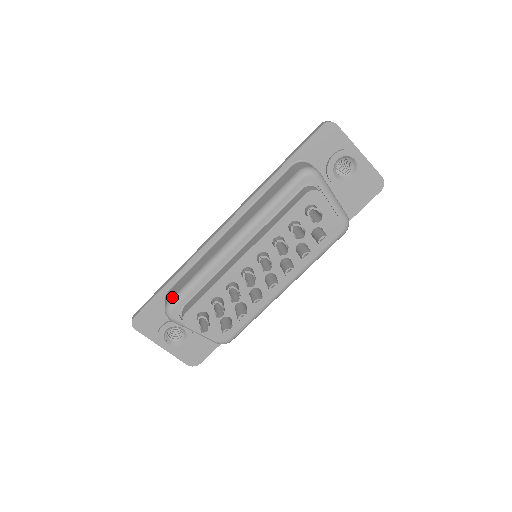
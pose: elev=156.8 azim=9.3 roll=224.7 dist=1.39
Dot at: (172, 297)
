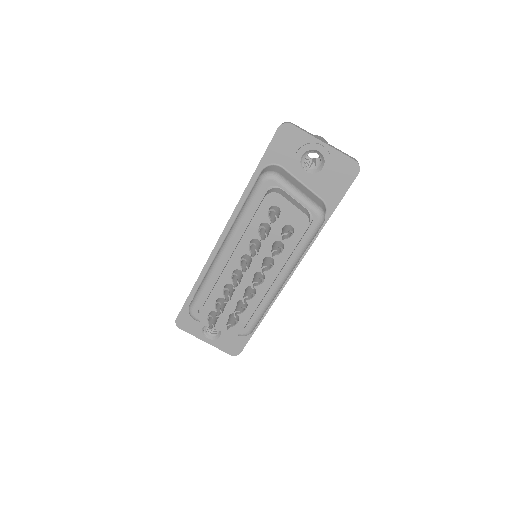
Dot at: (191, 301)
